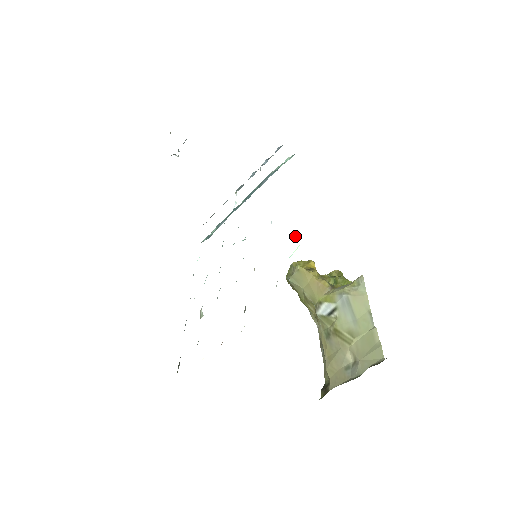
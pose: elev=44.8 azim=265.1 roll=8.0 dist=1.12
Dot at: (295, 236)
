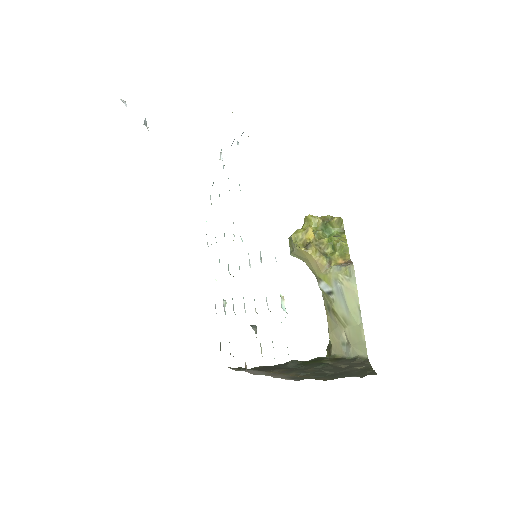
Dot at: (282, 301)
